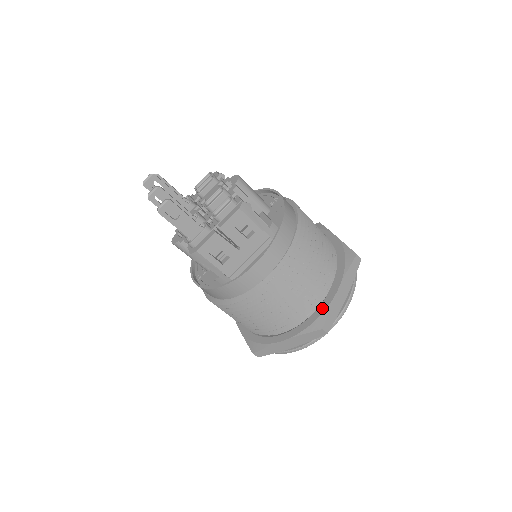
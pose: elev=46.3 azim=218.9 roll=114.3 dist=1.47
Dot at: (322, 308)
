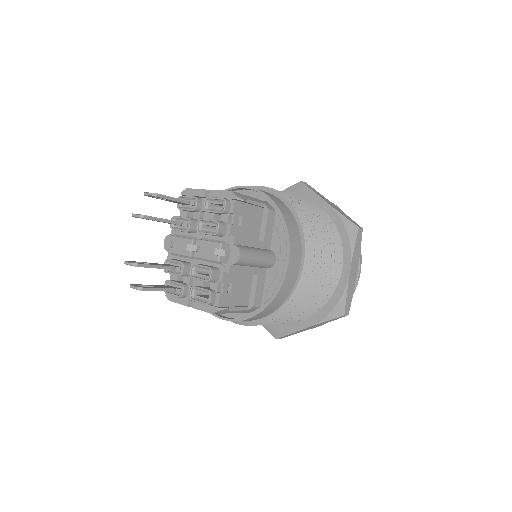
Dot at: (286, 327)
